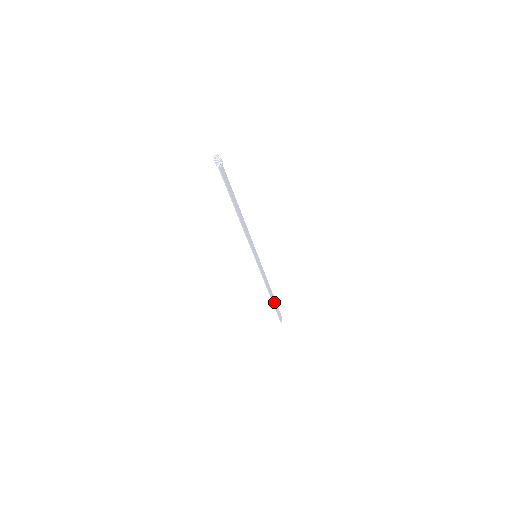
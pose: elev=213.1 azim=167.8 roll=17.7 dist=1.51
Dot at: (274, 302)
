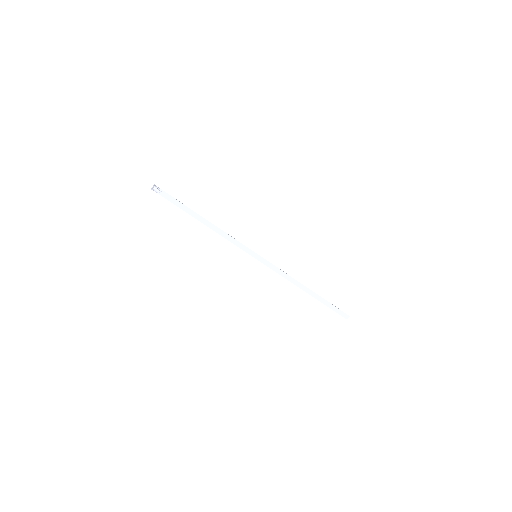
Dot at: (319, 298)
